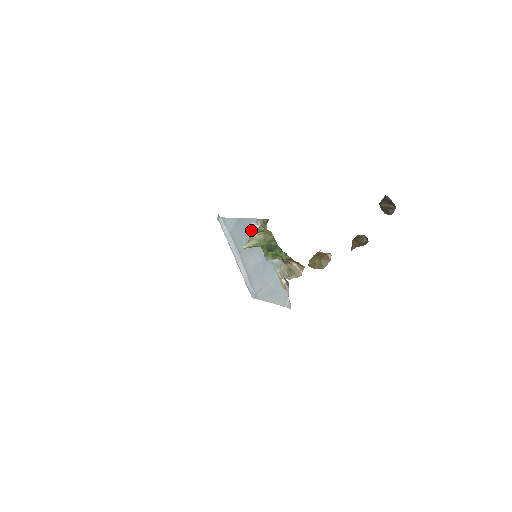
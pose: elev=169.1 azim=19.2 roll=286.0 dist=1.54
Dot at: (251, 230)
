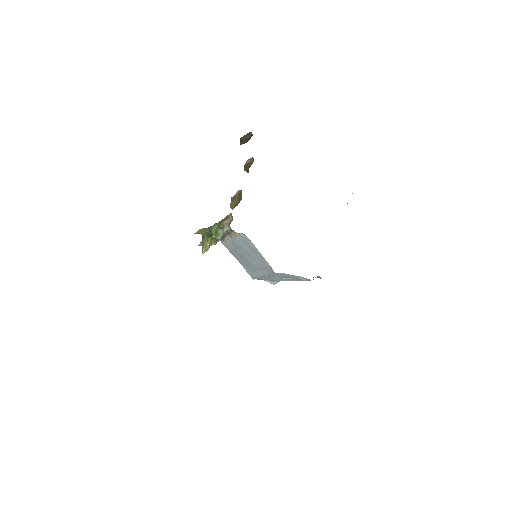
Dot at: (232, 250)
